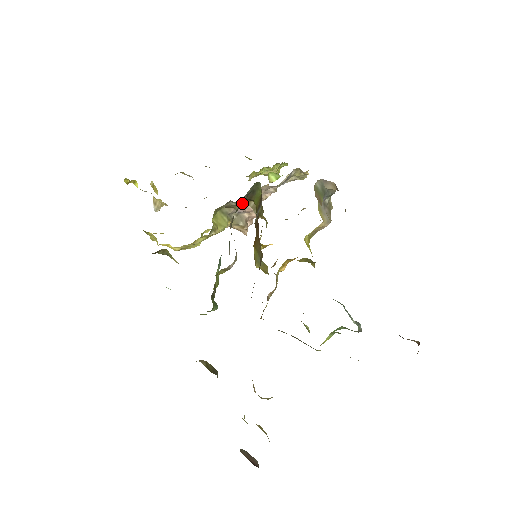
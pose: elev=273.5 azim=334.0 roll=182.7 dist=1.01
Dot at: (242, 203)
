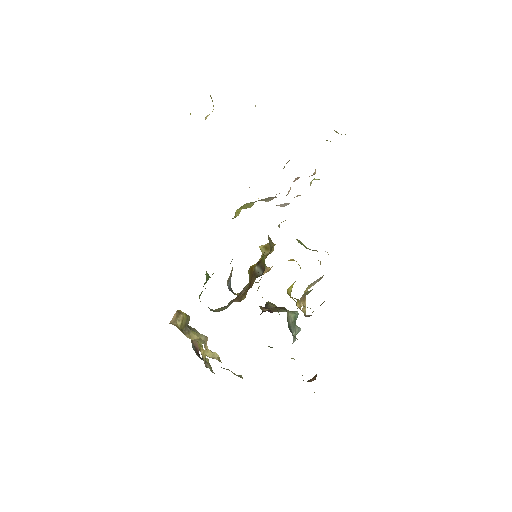
Dot at: occluded
